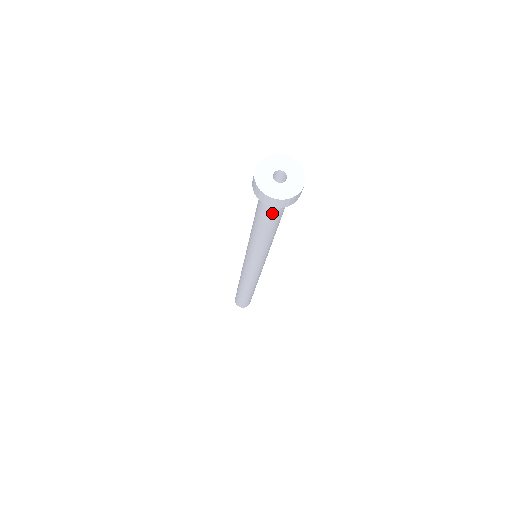
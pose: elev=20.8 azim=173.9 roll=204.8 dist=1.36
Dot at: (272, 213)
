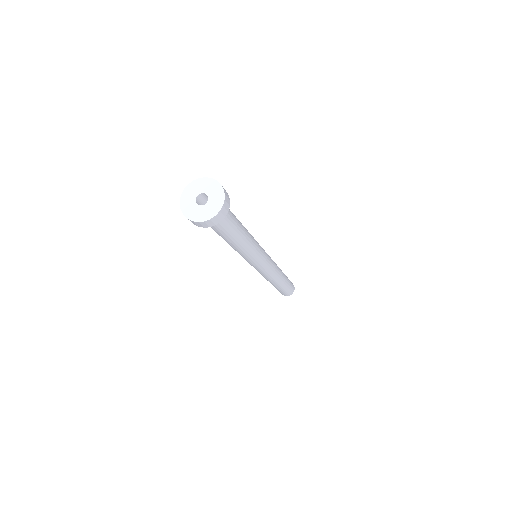
Dot at: (228, 222)
